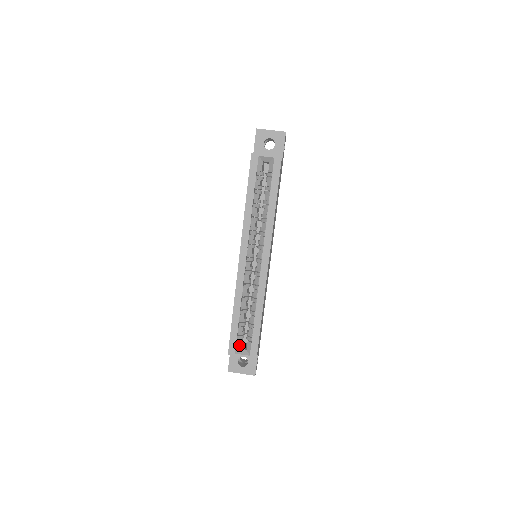
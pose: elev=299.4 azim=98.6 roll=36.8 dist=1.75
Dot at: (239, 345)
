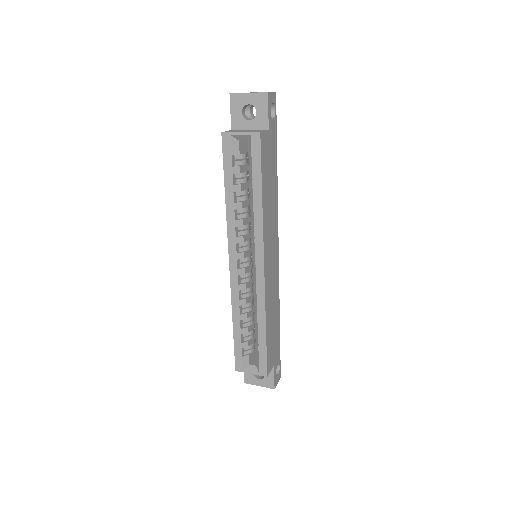
Dot at: (247, 361)
